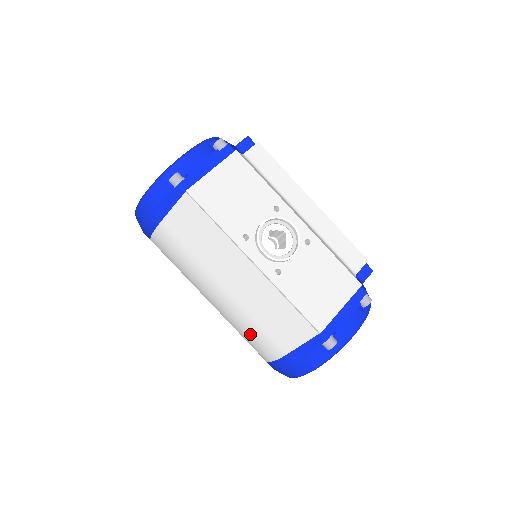
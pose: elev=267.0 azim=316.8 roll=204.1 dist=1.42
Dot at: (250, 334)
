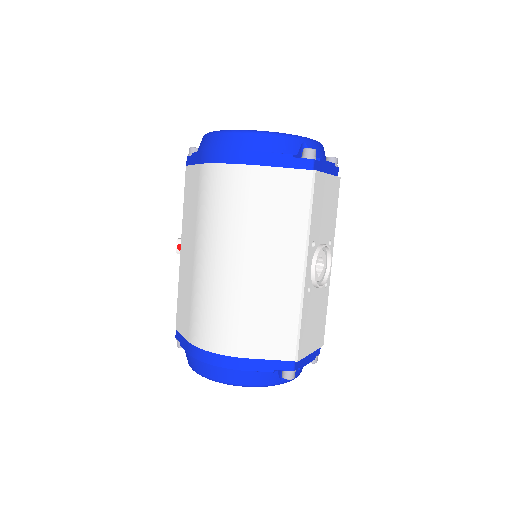
Dot at: (228, 317)
